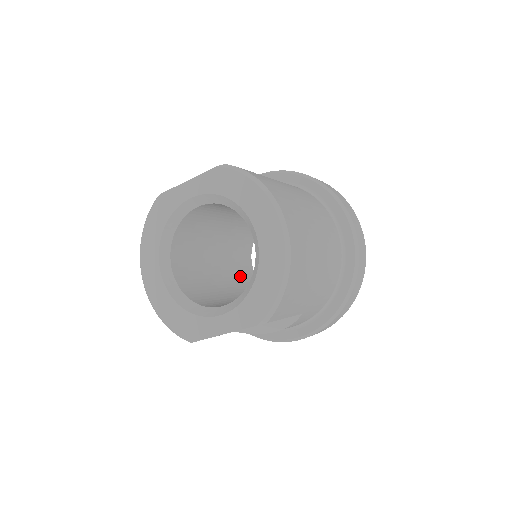
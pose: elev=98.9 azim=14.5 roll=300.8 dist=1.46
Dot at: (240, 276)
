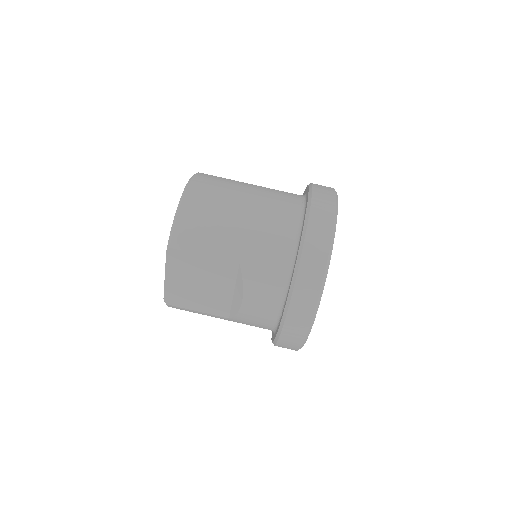
Dot at: occluded
